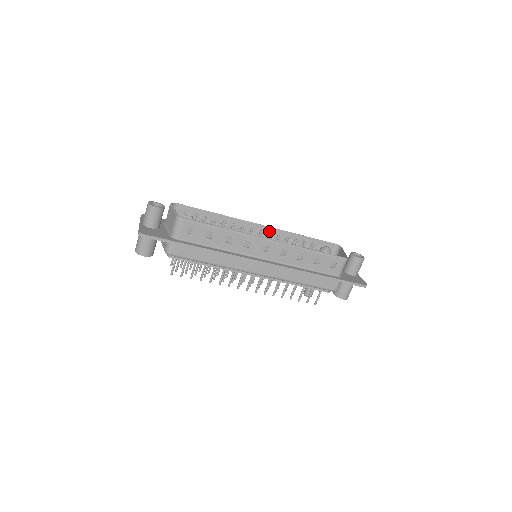
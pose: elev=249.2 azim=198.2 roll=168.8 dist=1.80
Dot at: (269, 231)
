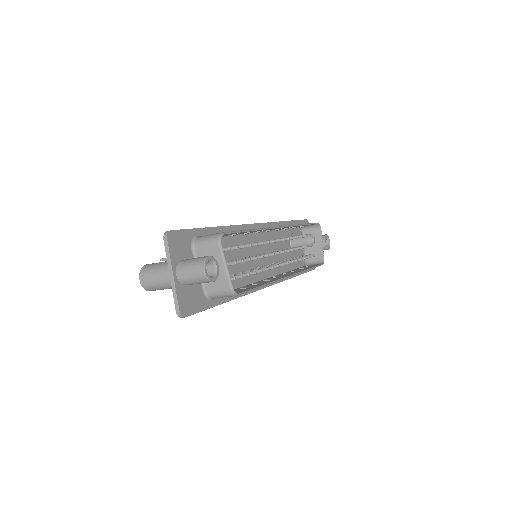
Dot at: occluded
